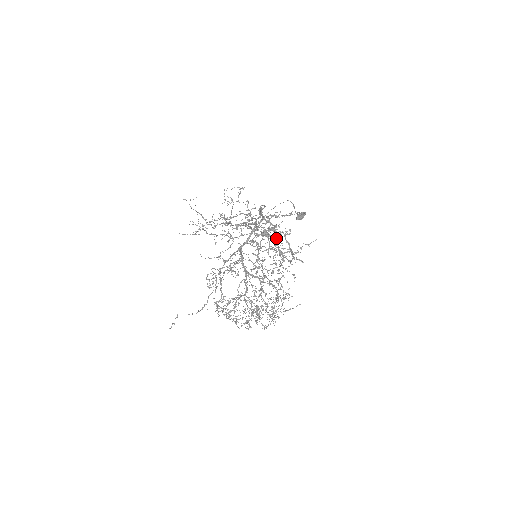
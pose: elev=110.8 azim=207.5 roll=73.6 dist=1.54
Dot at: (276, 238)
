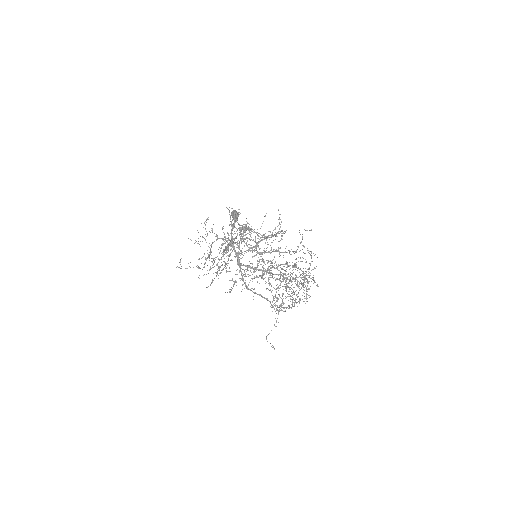
Dot at: (255, 232)
